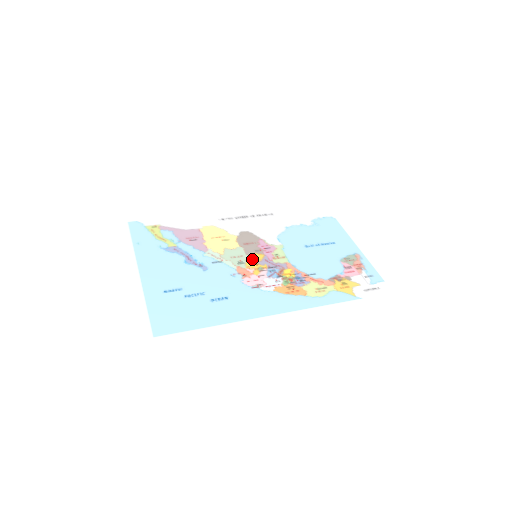
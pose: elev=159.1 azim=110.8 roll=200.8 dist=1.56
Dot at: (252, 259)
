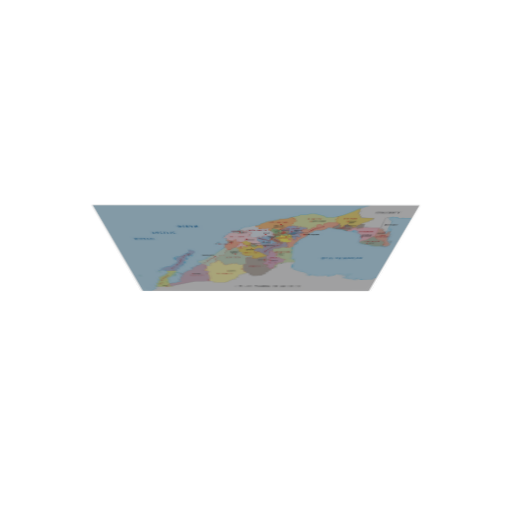
Dot at: (249, 254)
